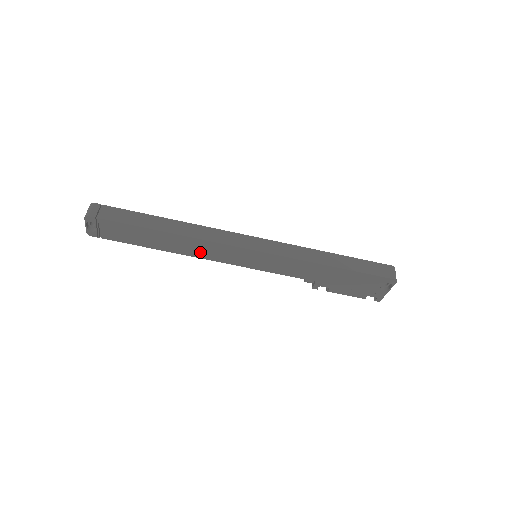
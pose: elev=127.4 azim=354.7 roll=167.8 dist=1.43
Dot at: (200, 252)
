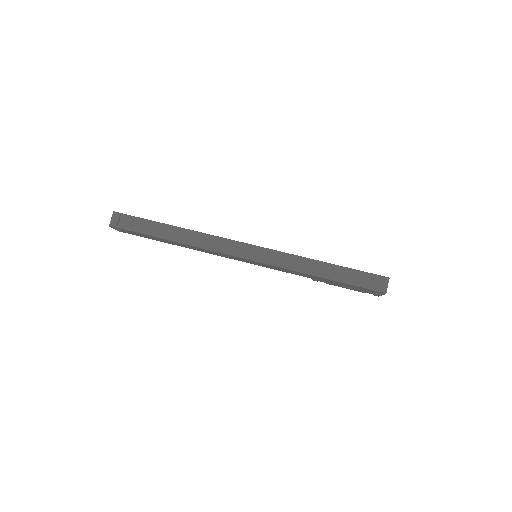
Dot at: (206, 251)
